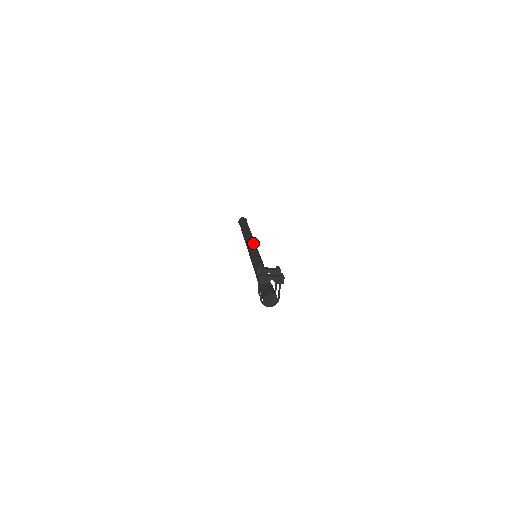
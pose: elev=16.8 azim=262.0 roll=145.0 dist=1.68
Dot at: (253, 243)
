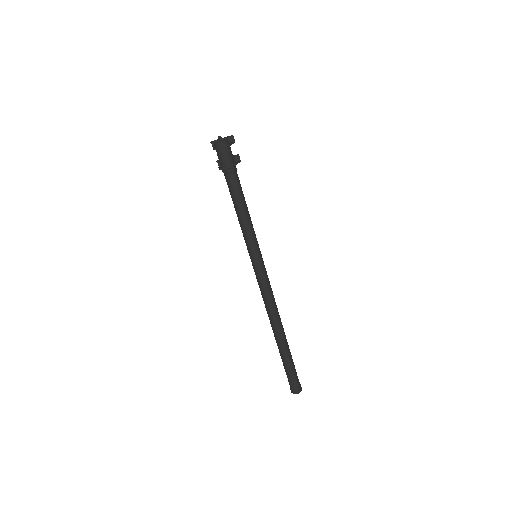
Dot at: occluded
